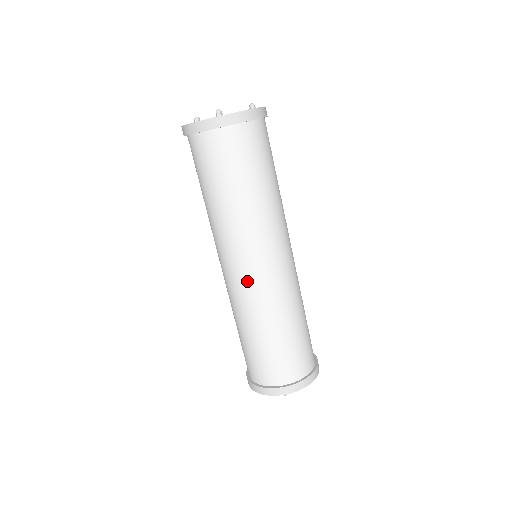
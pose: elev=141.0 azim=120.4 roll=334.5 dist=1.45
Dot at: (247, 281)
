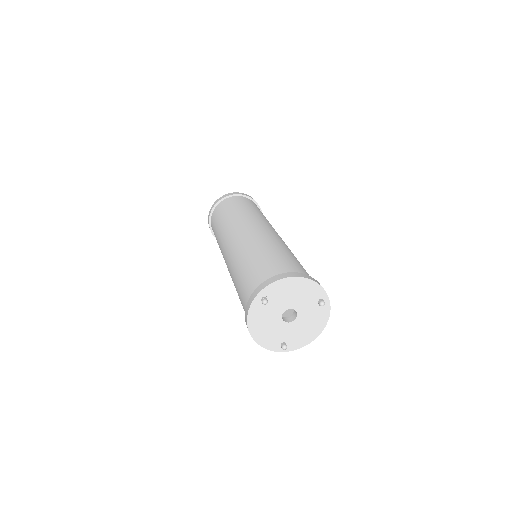
Dot at: occluded
